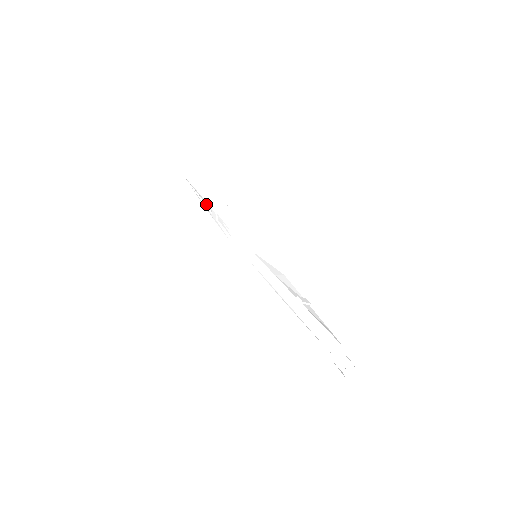
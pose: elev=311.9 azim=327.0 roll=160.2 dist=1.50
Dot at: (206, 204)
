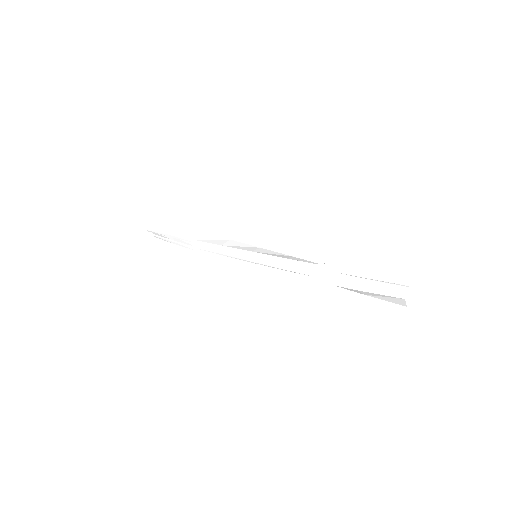
Dot at: (180, 242)
